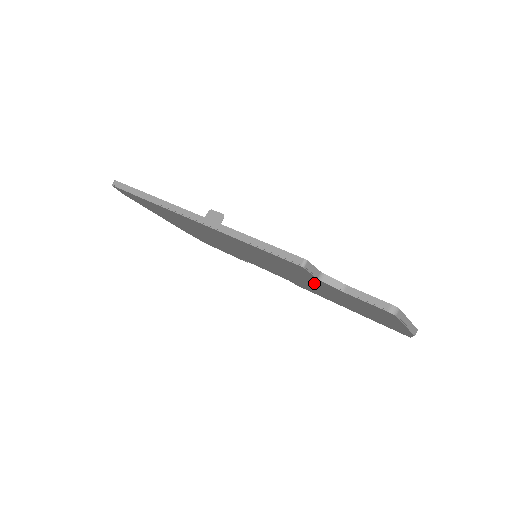
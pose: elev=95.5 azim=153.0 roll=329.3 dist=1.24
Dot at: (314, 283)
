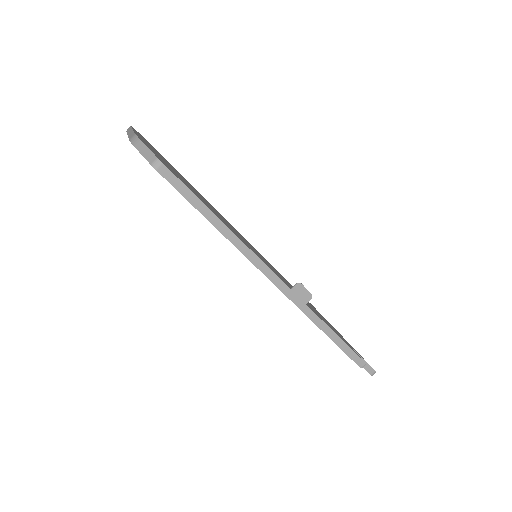
Dot at: occluded
